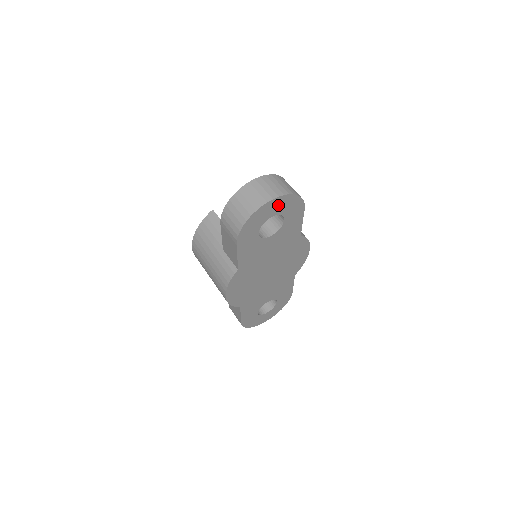
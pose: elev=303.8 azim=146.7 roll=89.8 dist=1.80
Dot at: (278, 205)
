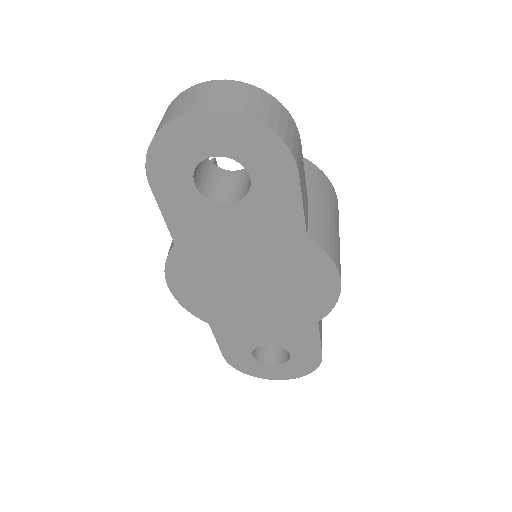
Dot at: (222, 132)
